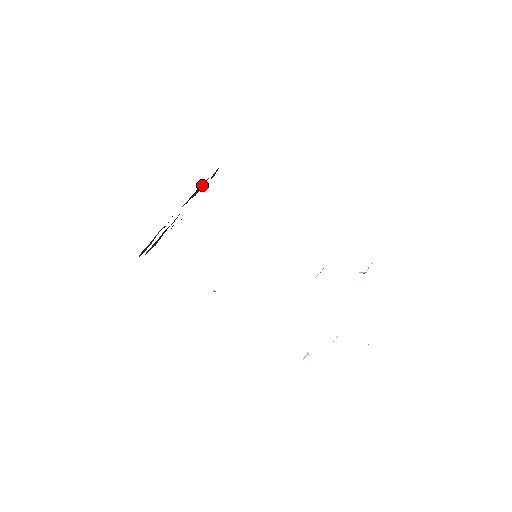
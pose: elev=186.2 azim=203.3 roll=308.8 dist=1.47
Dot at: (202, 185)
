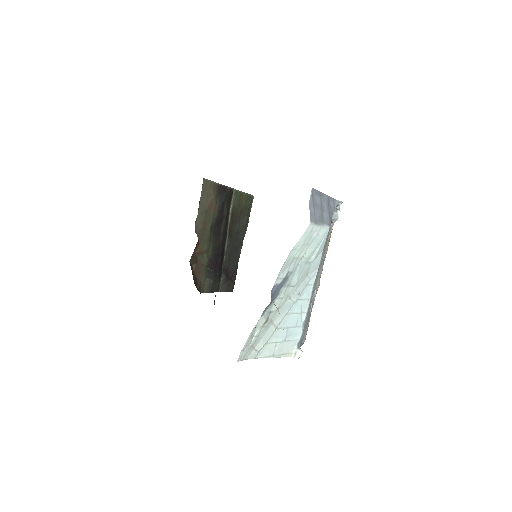
Dot at: (234, 204)
